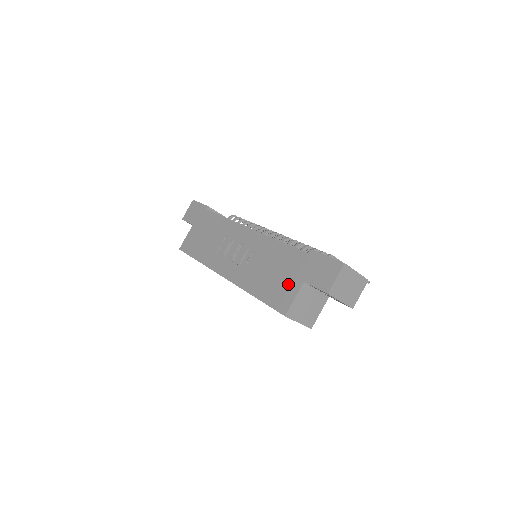
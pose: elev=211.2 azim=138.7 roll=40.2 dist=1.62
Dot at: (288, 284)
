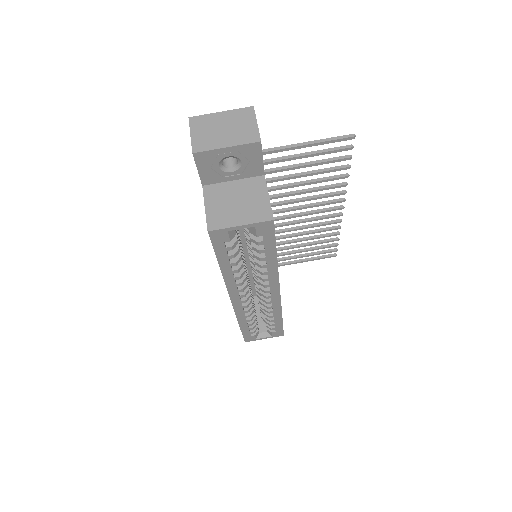
Dot at: occluded
